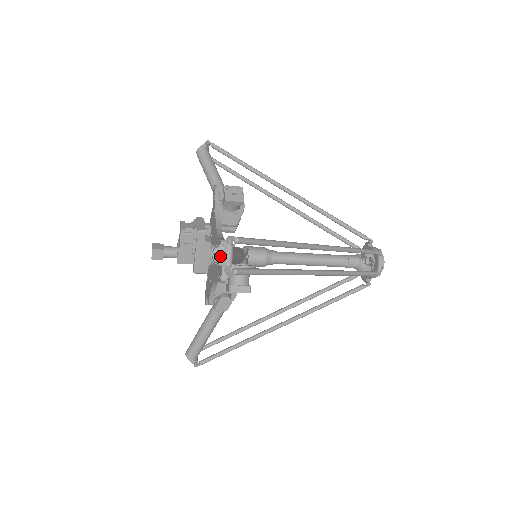
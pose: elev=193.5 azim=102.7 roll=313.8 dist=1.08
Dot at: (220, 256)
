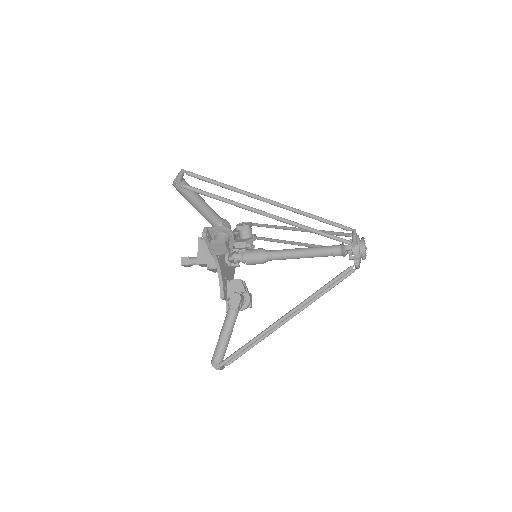
Dot at: occluded
